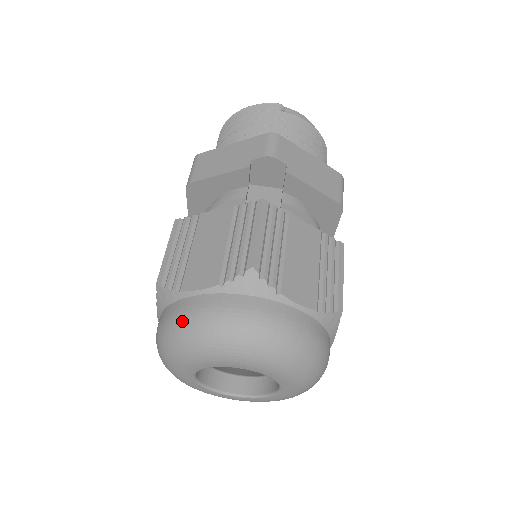
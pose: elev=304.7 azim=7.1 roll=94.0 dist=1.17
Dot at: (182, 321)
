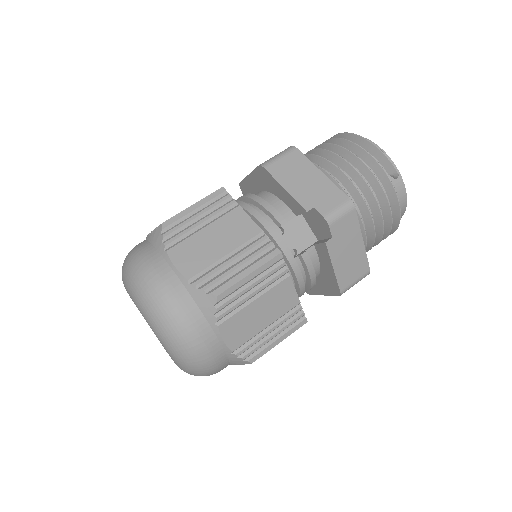
Dot at: (146, 273)
